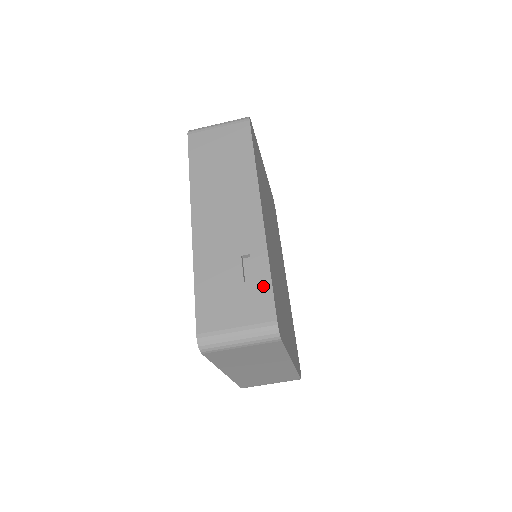
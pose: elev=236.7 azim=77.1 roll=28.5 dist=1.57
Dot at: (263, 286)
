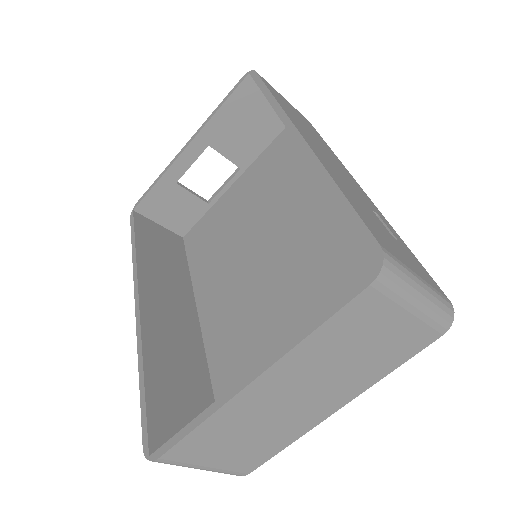
Dot at: (412, 255)
